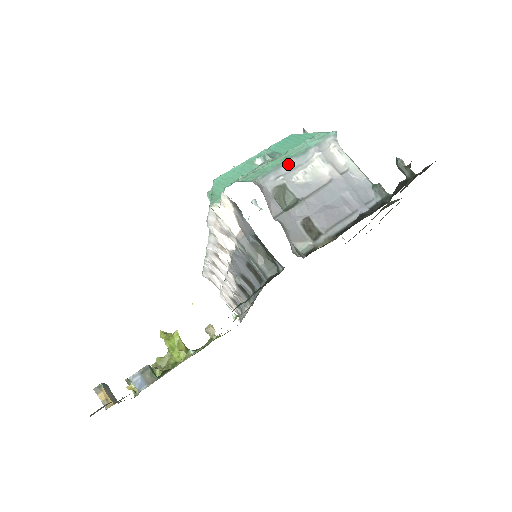
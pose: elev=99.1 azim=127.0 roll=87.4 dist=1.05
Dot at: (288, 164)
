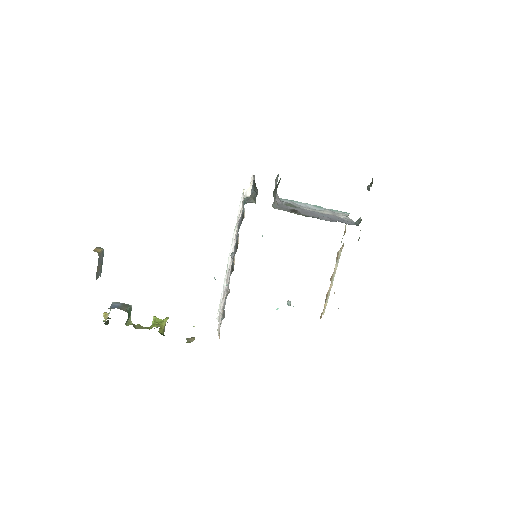
Dot at: (305, 204)
